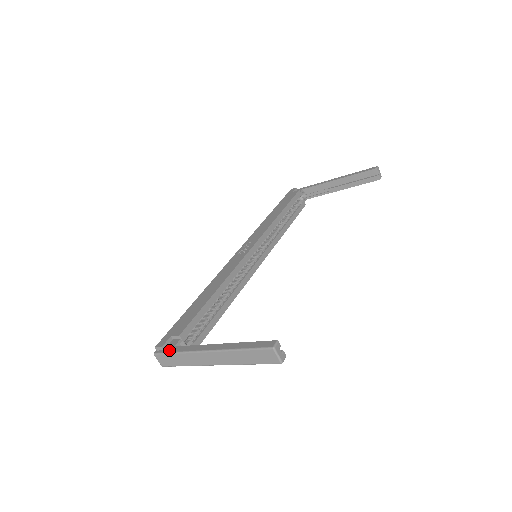
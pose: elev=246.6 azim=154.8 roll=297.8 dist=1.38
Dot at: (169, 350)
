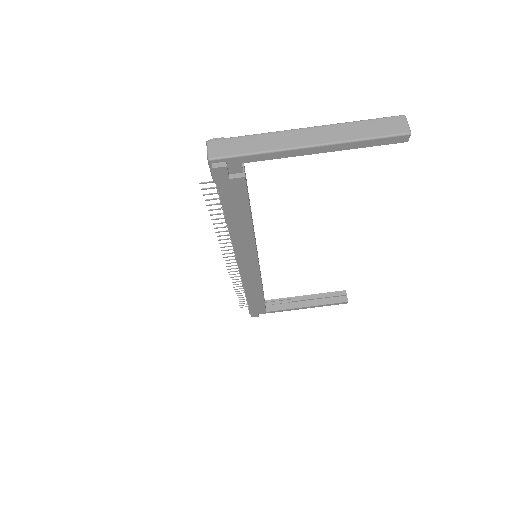
Dot at: (235, 139)
